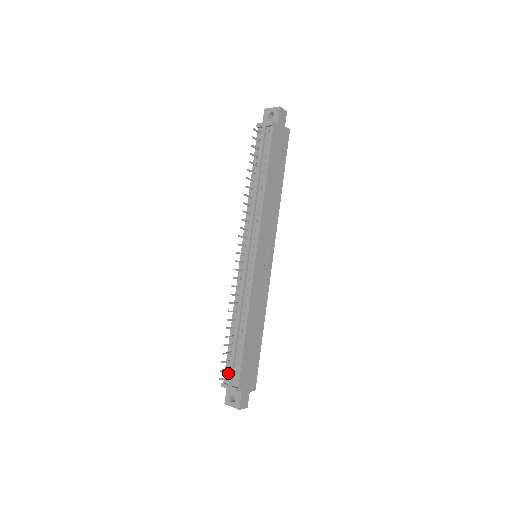
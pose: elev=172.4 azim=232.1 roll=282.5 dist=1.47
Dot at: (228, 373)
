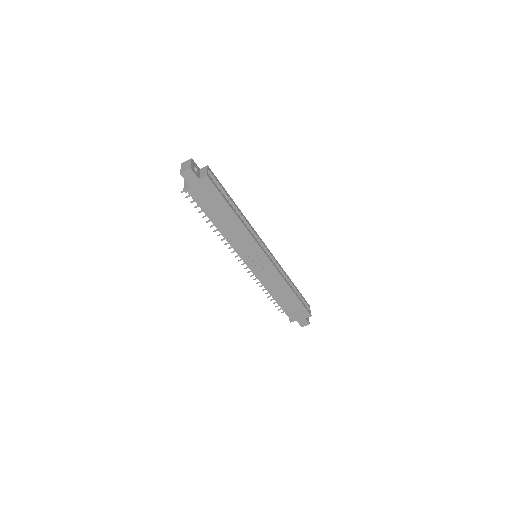
Dot at: occluded
